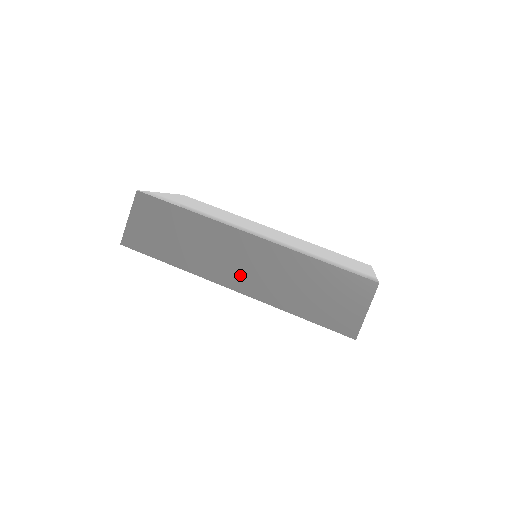
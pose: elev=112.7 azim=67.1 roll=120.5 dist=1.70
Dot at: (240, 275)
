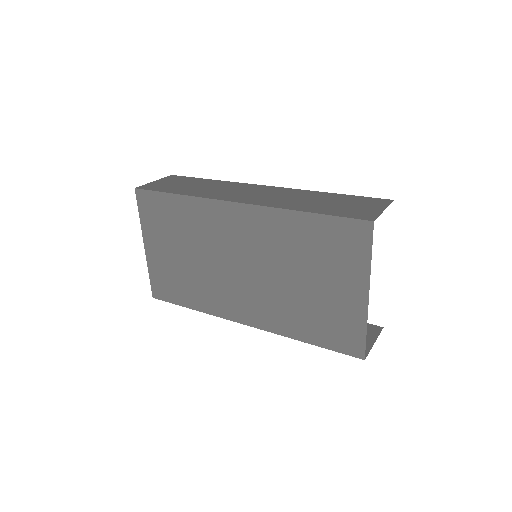
Dot at: (247, 197)
